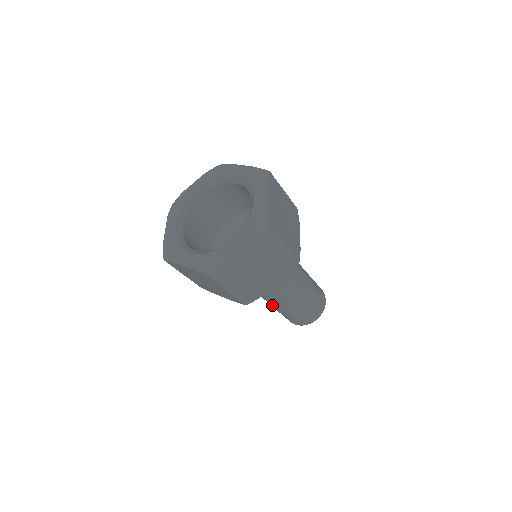
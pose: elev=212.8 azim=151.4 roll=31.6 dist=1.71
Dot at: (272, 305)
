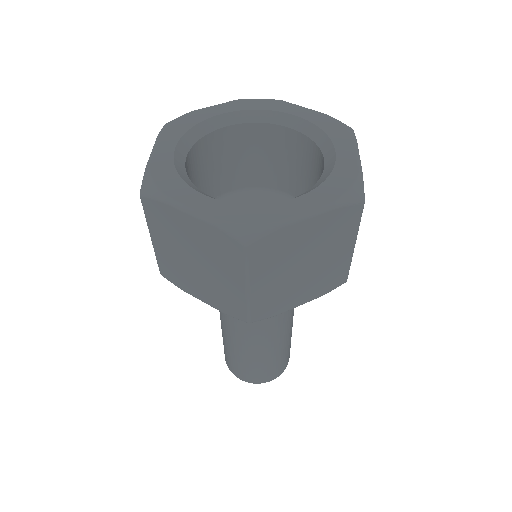
Dot at: (234, 340)
